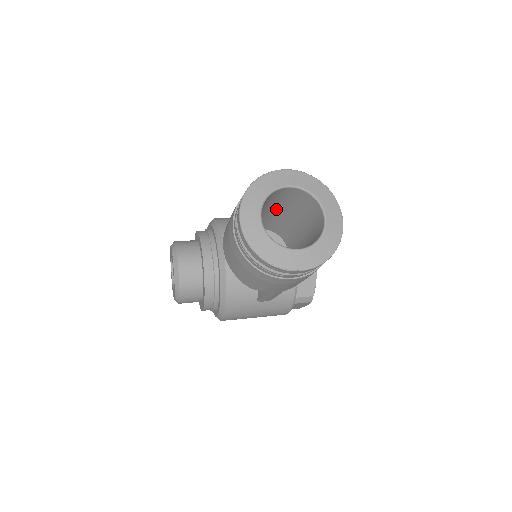
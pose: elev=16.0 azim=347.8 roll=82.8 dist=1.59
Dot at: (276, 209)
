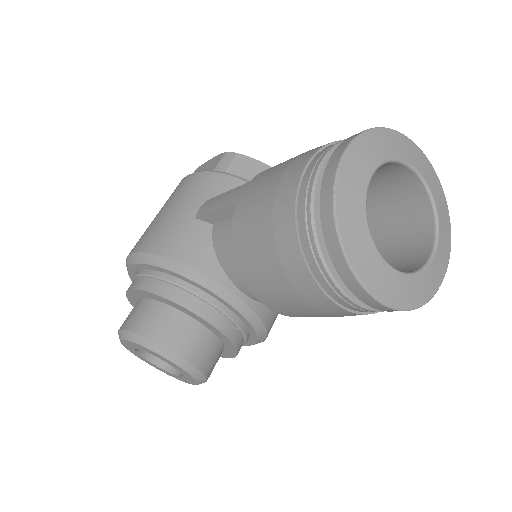
Dot at: occluded
